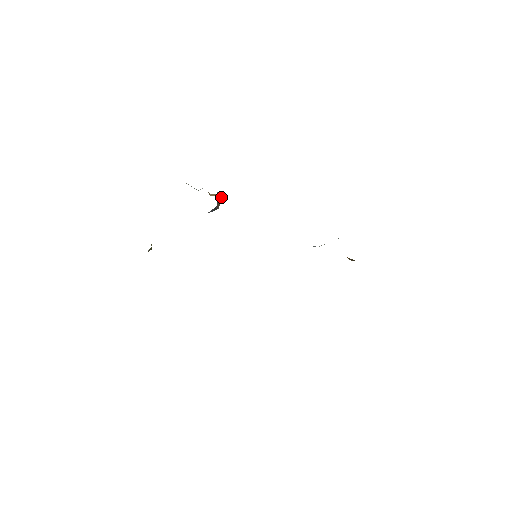
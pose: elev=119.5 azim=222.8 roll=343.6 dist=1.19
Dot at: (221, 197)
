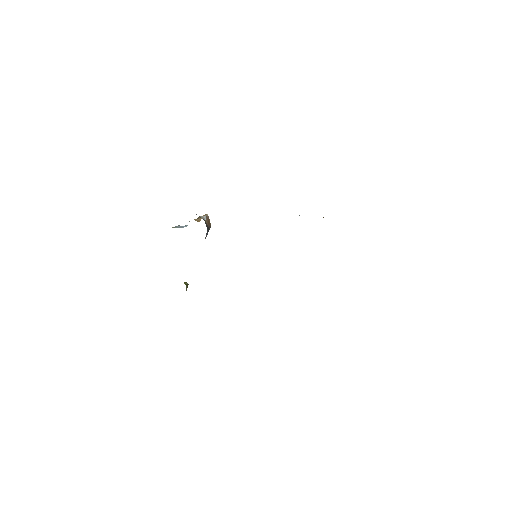
Dot at: (207, 217)
